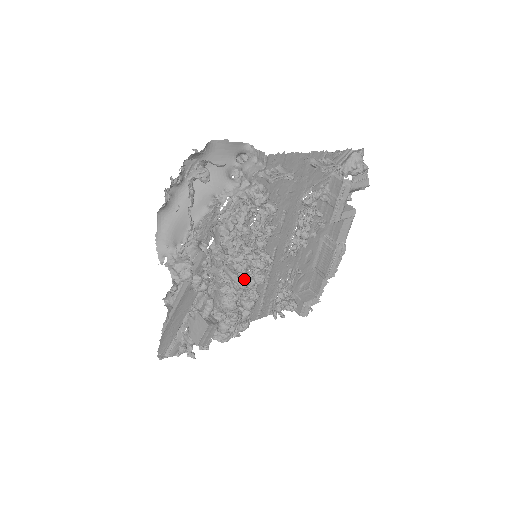
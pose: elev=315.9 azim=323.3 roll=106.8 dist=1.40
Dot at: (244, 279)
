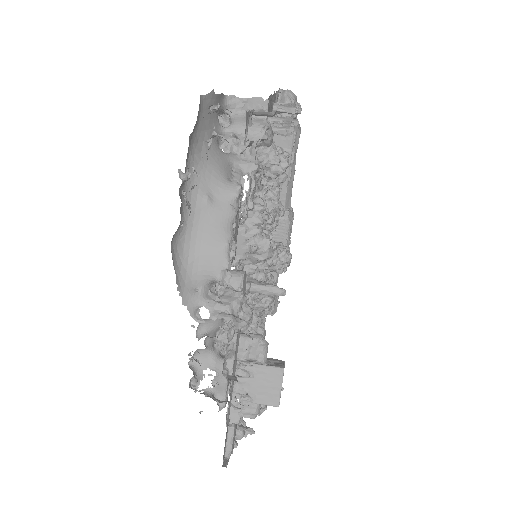
Dot at: occluded
